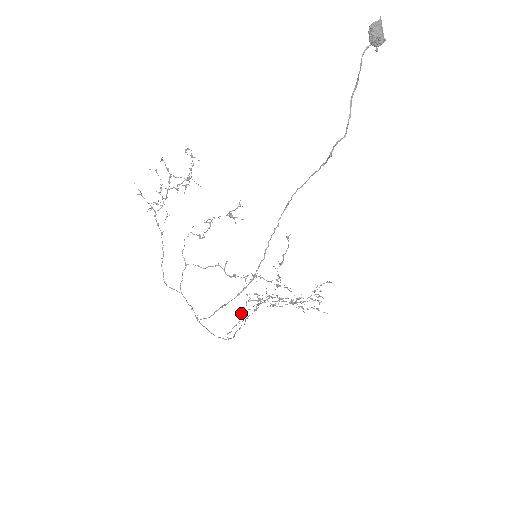
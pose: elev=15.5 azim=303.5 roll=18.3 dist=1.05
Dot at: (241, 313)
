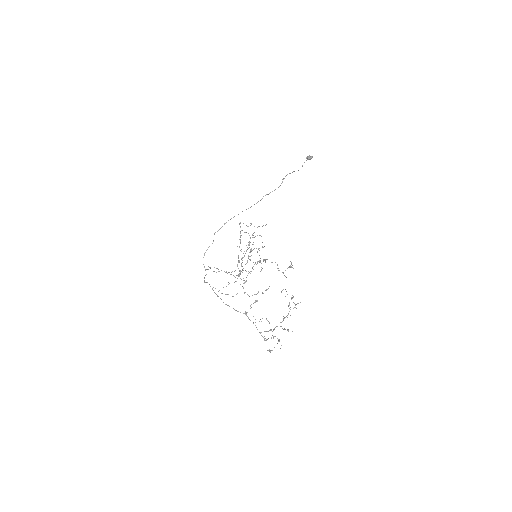
Dot at: (228, 282)
